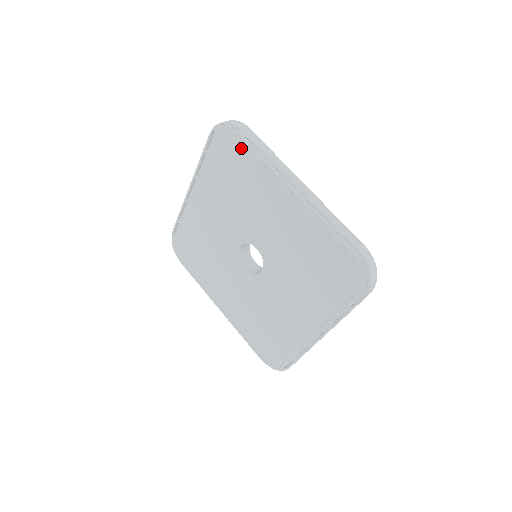
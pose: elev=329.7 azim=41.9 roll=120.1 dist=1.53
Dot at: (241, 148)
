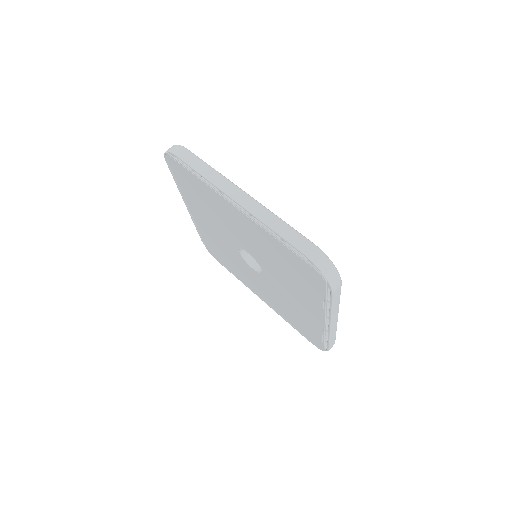
Dot at: (186, 172)
